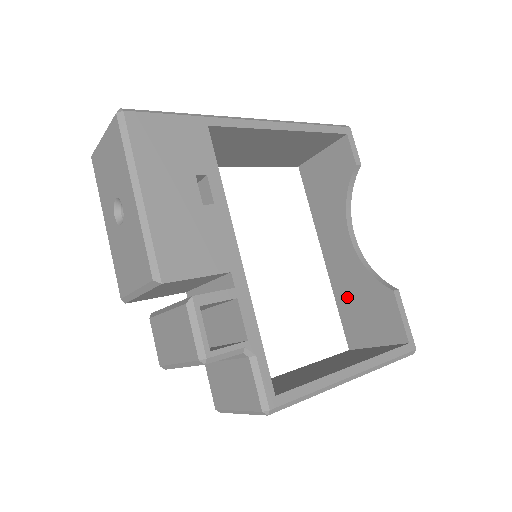
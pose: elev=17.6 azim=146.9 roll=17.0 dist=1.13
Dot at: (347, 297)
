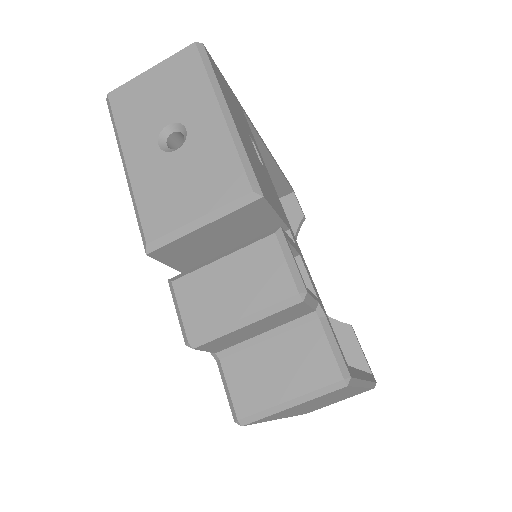
Dot at: occluded
